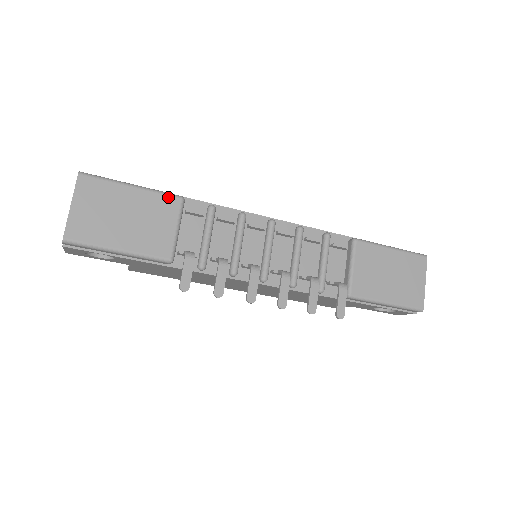
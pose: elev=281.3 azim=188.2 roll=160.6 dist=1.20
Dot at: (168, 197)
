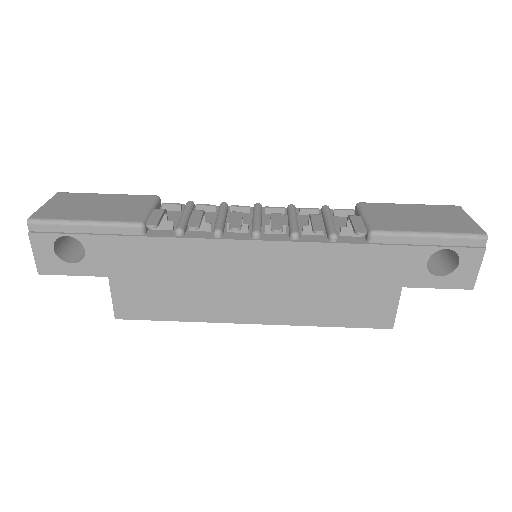
Dot at: (142, 196)
